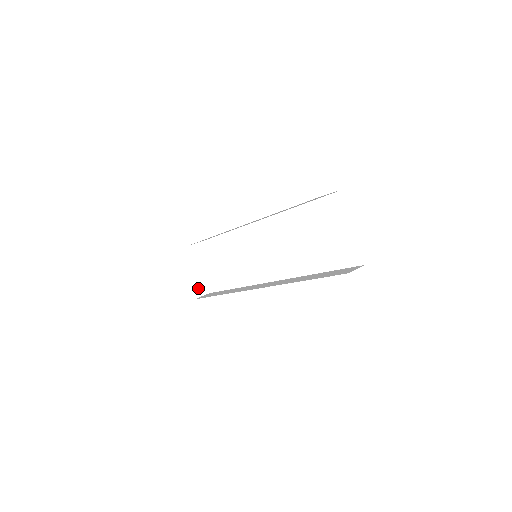
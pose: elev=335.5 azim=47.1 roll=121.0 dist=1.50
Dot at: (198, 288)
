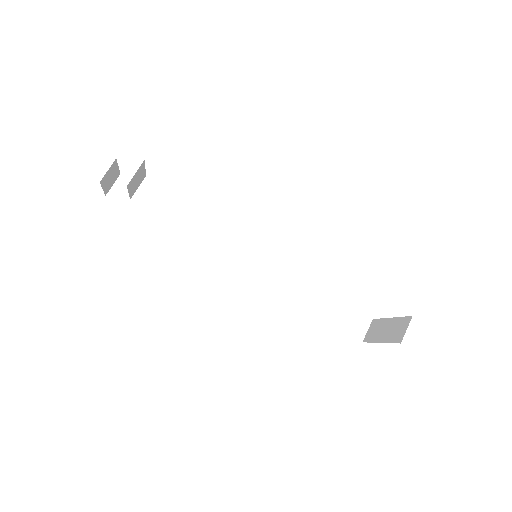
Dot at: (110, 181)
